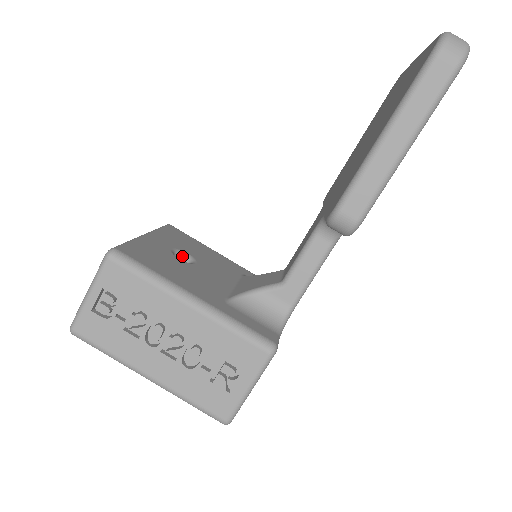
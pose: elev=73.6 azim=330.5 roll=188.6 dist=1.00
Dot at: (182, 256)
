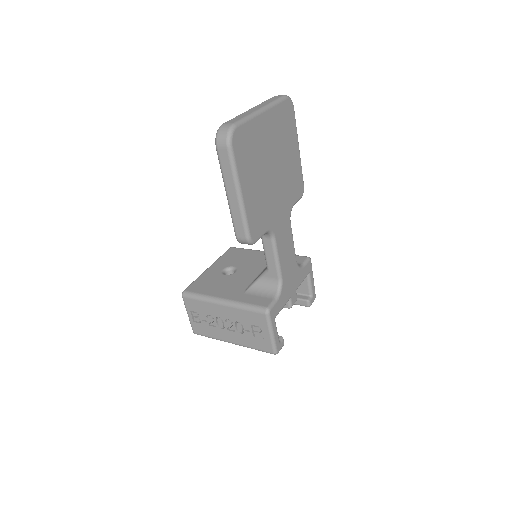
Dot at: (231, 270)
